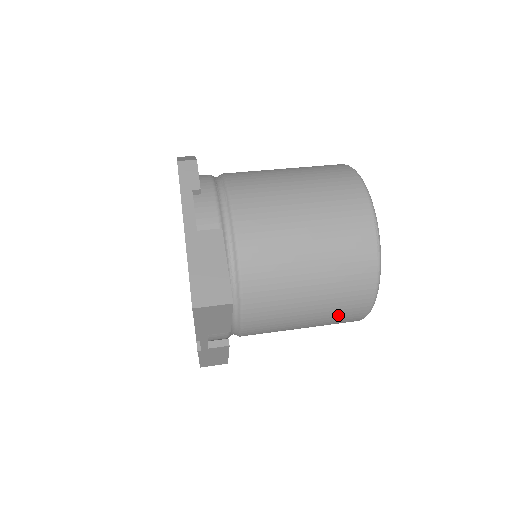
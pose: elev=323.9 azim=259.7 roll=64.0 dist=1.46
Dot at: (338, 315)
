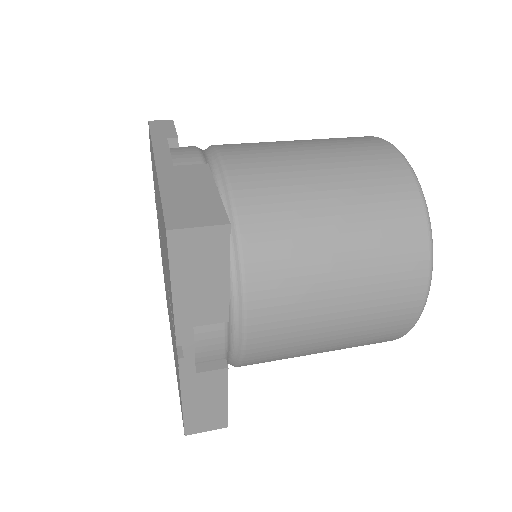
Dot at: (383, 303)
